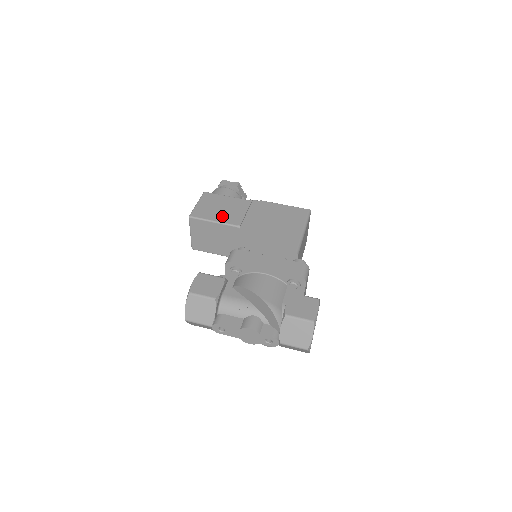
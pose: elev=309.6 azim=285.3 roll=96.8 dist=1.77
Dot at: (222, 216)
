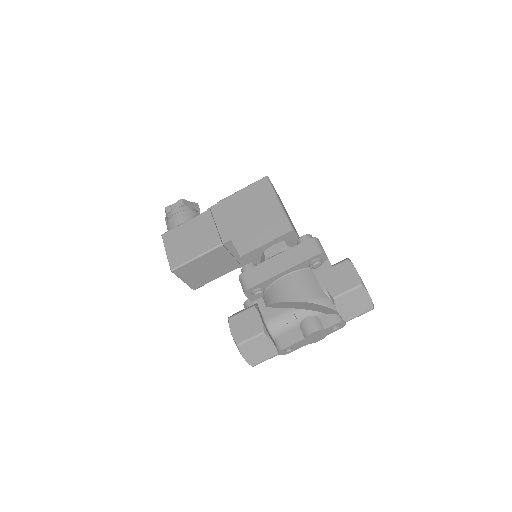
Dot at: (198, 246)
